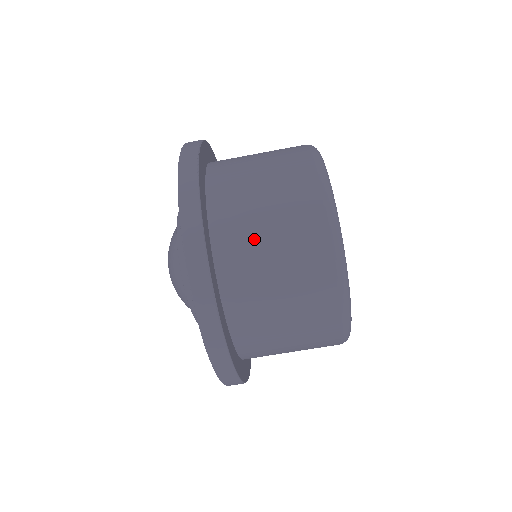
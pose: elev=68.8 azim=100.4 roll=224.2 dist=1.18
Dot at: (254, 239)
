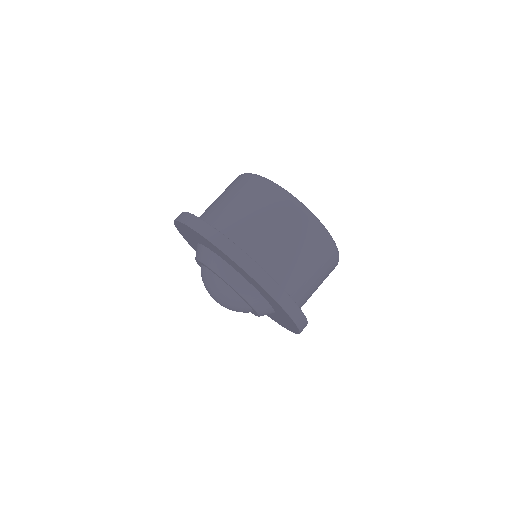
Dot at: (262, 235)
